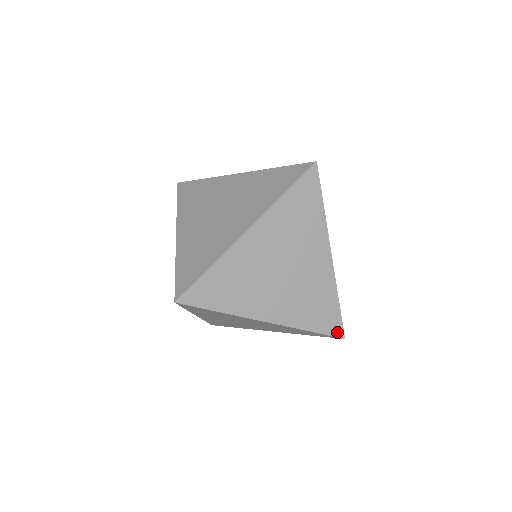
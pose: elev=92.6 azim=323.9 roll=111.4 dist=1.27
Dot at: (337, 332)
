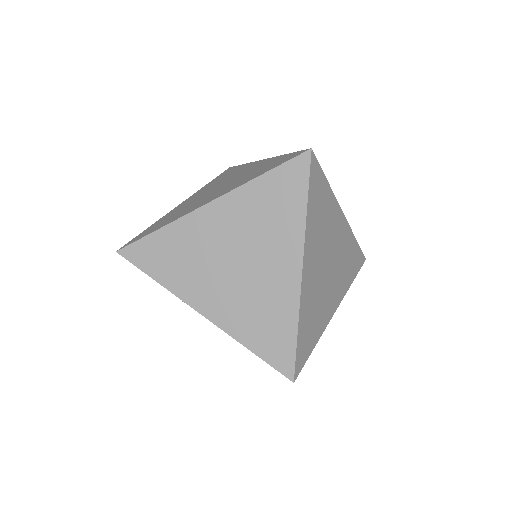
Dot at: (297, 155)
